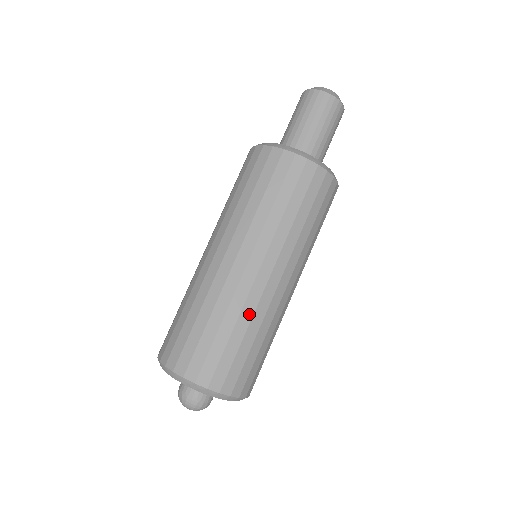
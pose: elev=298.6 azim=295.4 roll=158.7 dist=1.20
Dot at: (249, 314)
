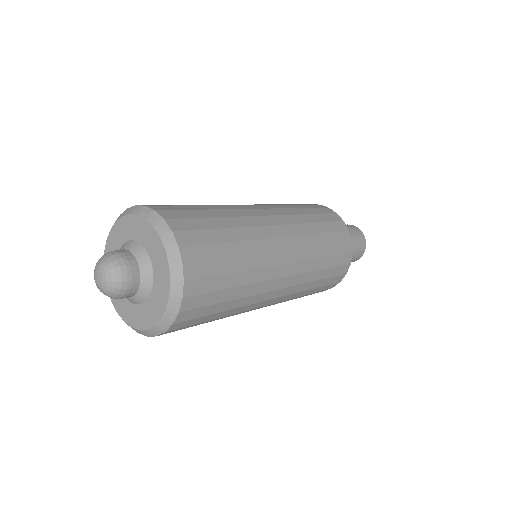
Dot at: (250, 235)
